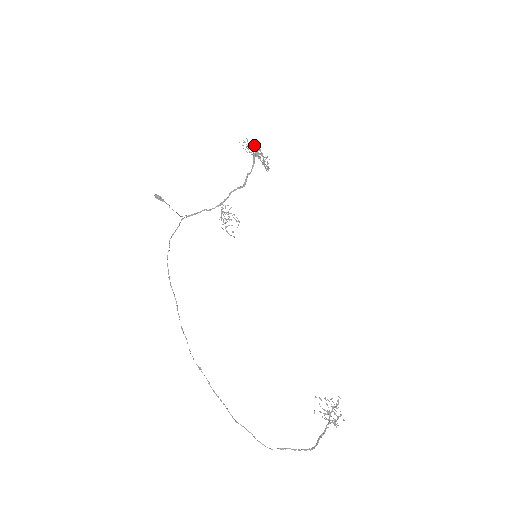
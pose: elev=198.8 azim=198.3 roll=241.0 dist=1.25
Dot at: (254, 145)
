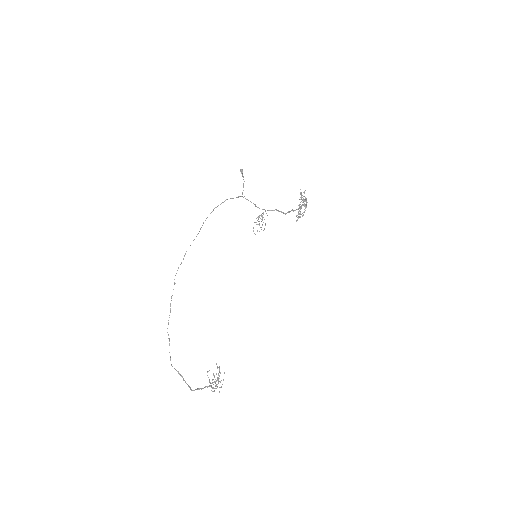
Dot at: occluded
